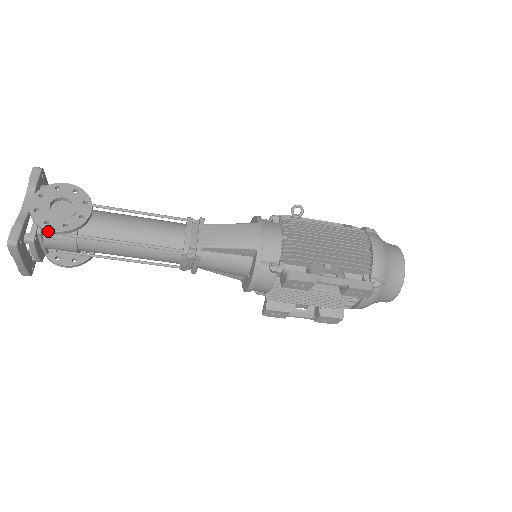
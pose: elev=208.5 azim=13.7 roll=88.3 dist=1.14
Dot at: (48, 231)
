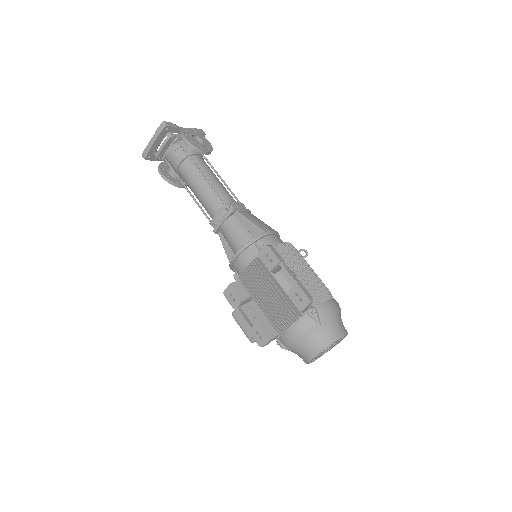
Dot at: (182, 136)
